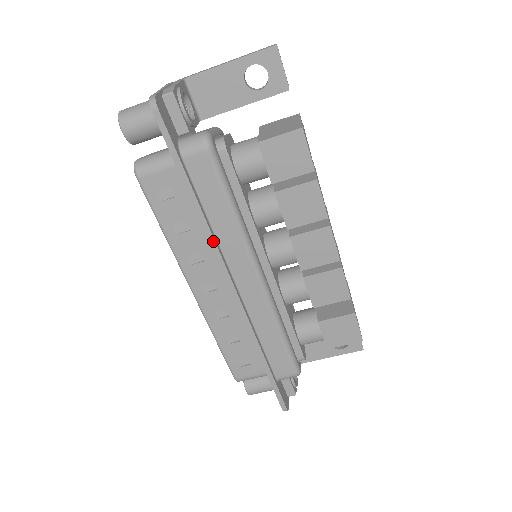
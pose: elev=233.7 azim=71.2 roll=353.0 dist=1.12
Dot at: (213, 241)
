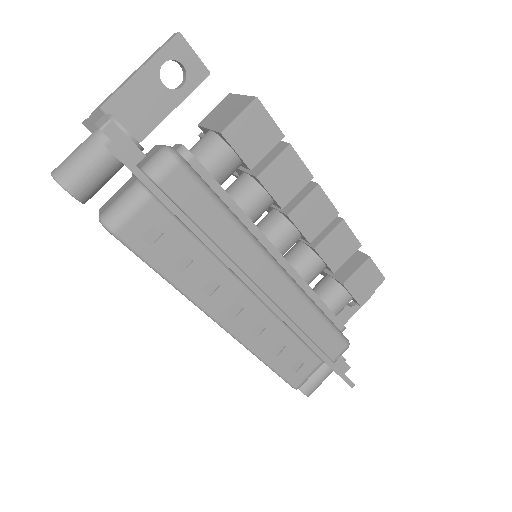
Dot at: (225, 257)
